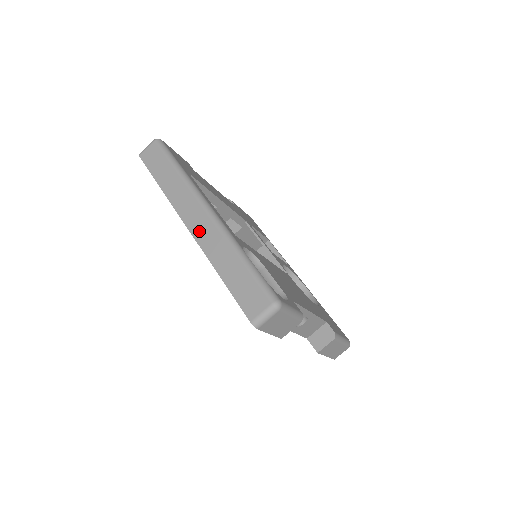
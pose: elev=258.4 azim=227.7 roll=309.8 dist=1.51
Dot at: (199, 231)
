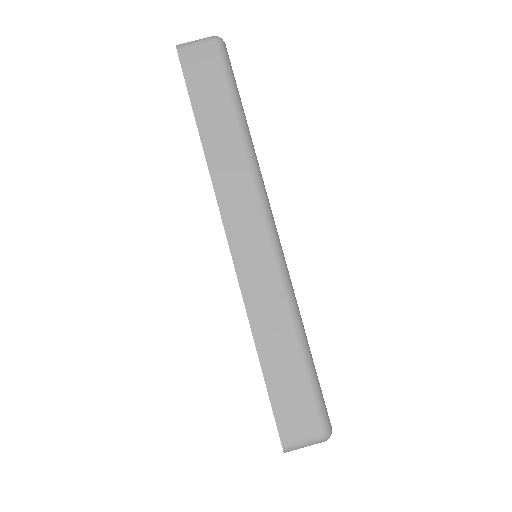
Dot at: (246, 258)
